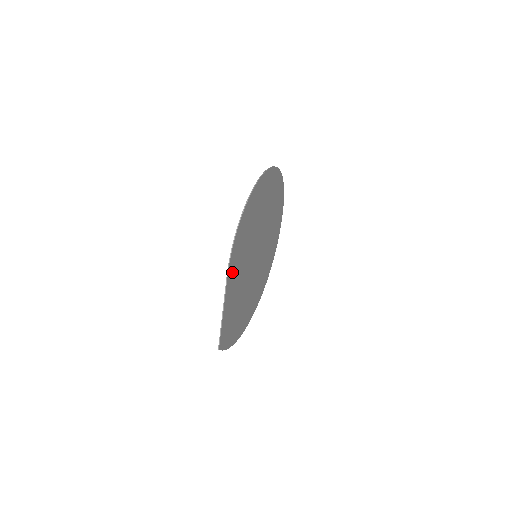
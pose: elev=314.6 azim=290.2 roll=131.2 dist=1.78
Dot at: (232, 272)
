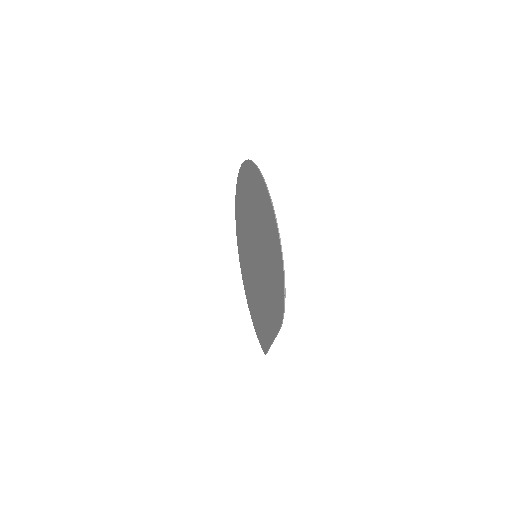
Dot at: (276, 319)
